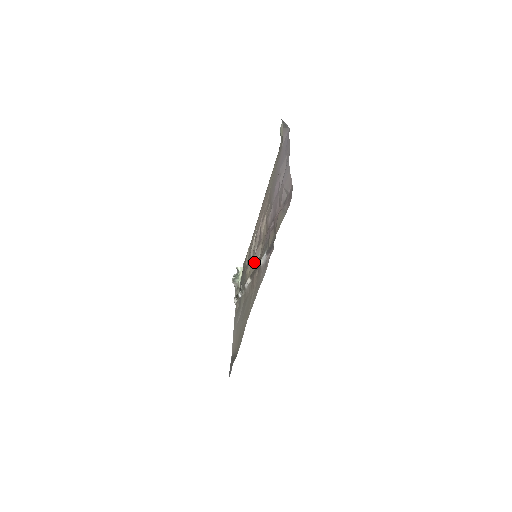
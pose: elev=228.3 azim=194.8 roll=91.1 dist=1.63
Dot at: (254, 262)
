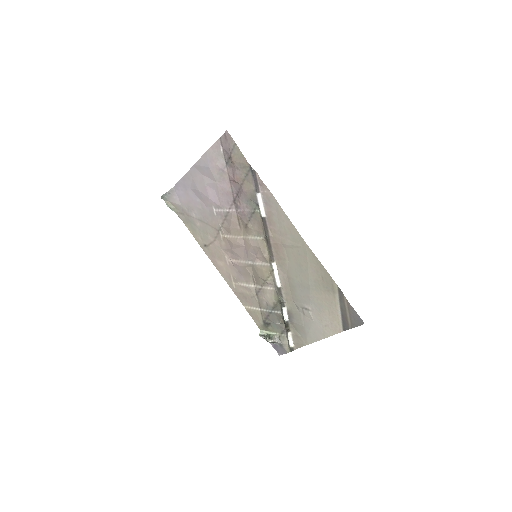
Dot at: (260, 246)
